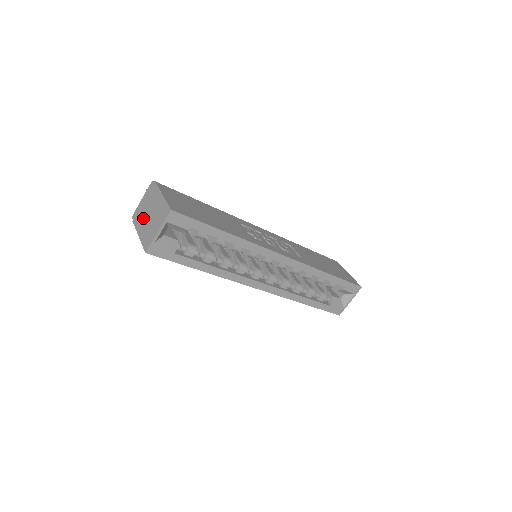
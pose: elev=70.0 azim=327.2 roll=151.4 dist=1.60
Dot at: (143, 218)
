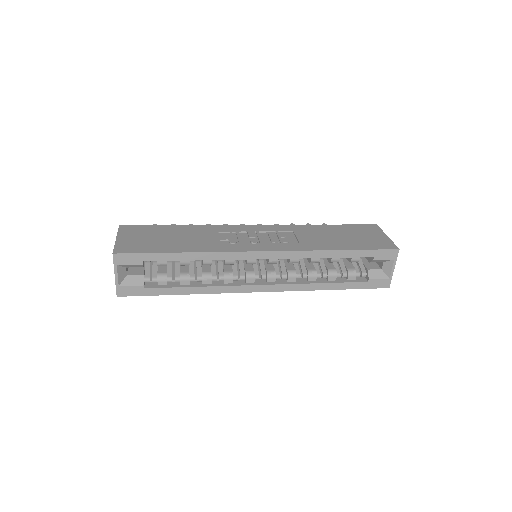
Dot at: occluded
